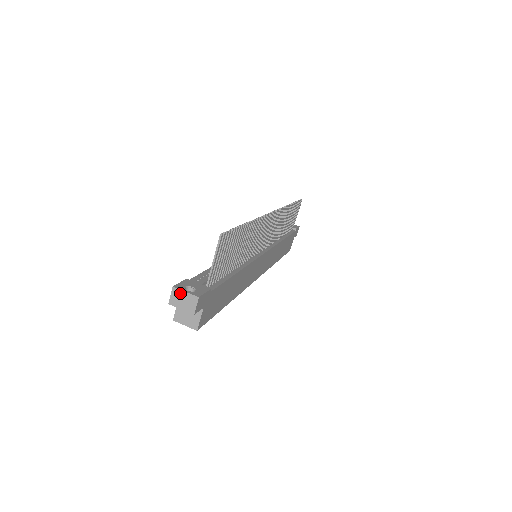
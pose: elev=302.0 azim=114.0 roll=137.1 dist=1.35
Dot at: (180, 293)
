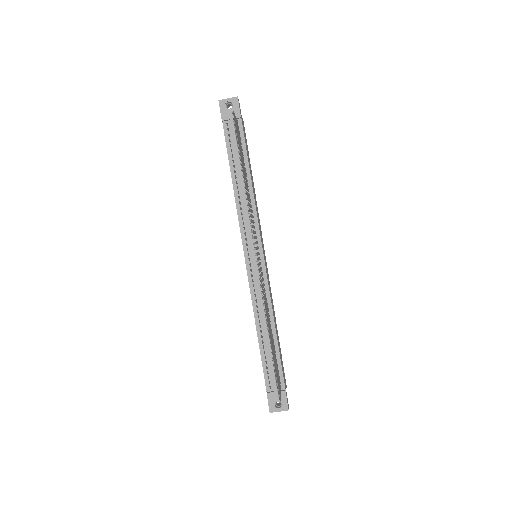
Dot at: (276, 411)
